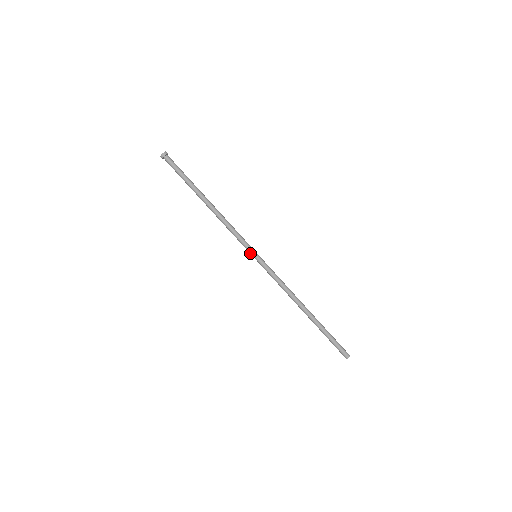
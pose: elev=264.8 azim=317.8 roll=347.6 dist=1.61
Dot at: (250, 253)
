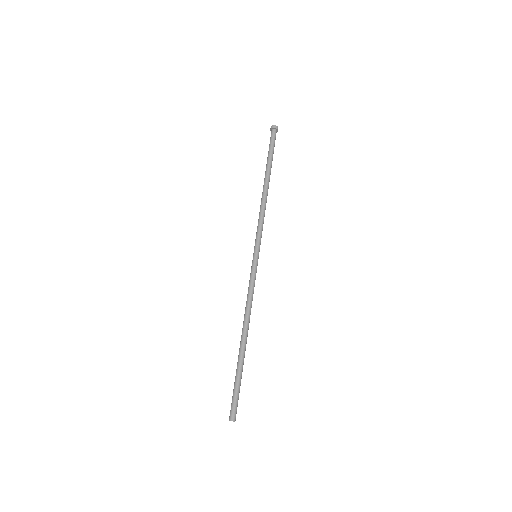
Dot at: (254, 249)
